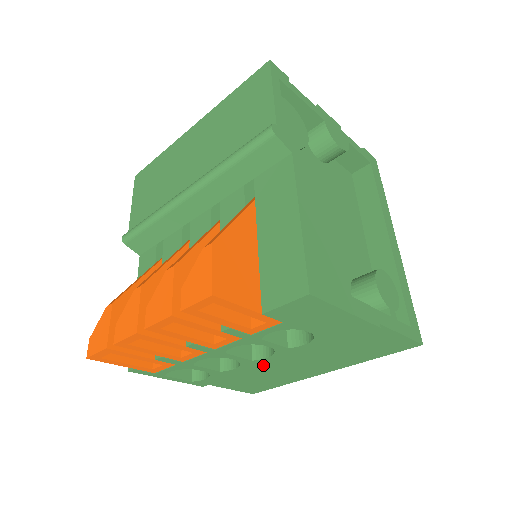
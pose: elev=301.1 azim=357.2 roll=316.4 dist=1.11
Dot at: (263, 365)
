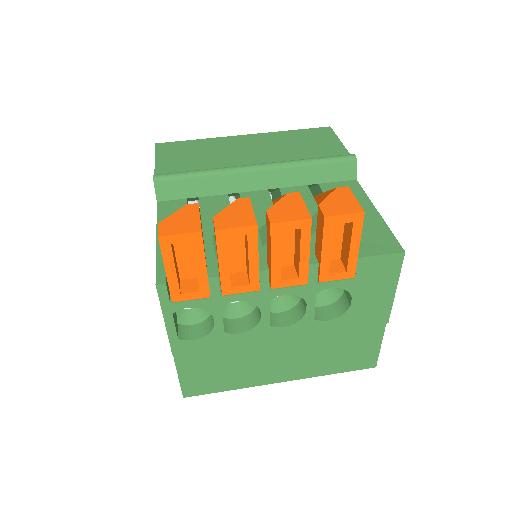
Dot at: (266, 339)
